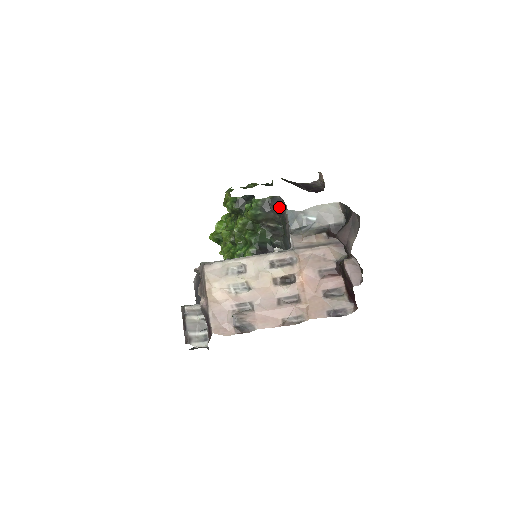
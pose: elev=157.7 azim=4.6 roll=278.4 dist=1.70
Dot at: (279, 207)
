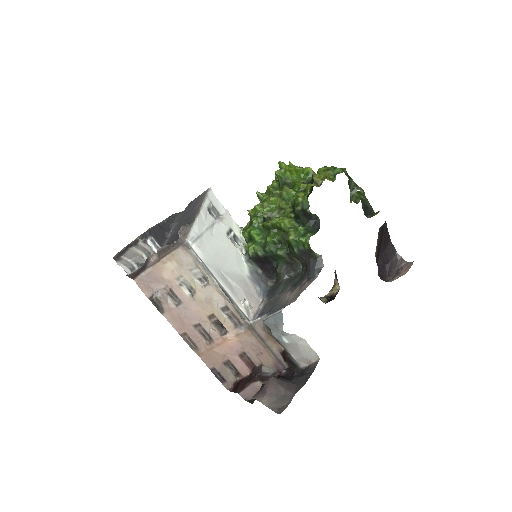
Dot at: (309, 272)
